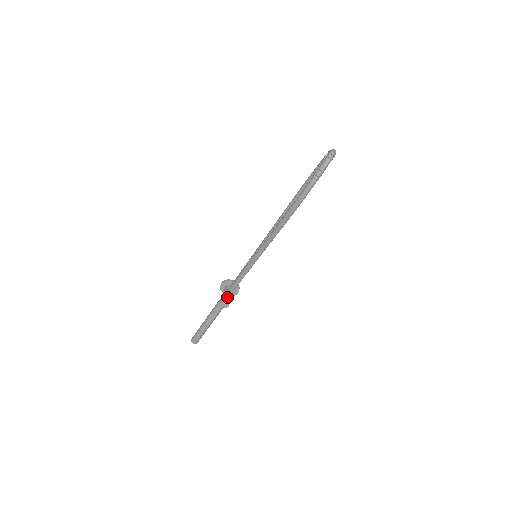
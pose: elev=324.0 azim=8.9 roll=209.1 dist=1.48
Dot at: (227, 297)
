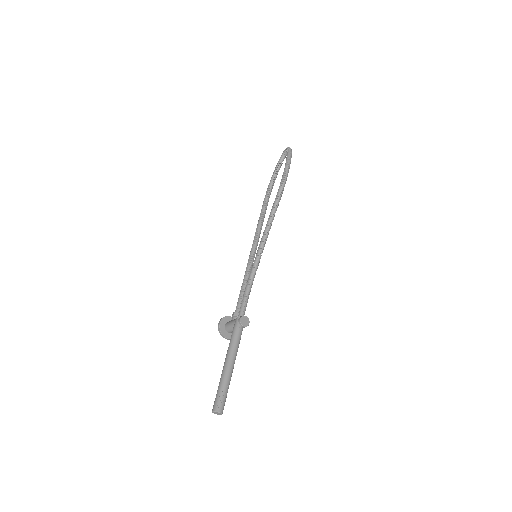
Dot at: (243, 313)
